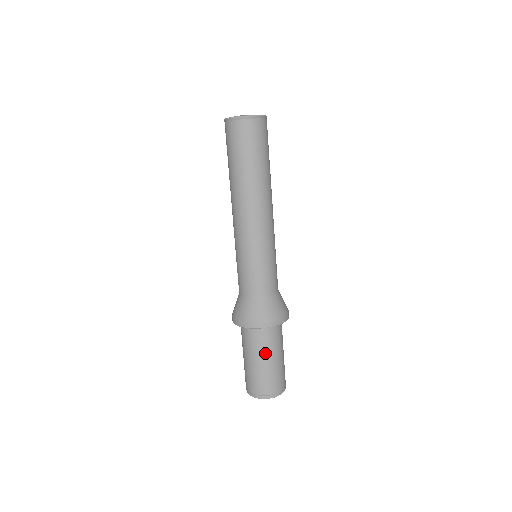
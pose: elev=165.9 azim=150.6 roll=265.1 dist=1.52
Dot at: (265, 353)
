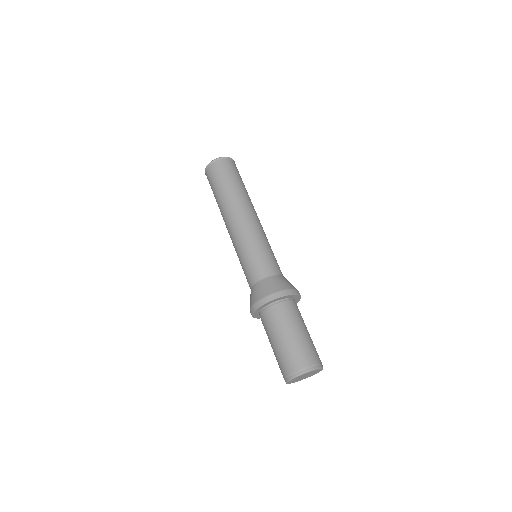
Dot at: (288, 326)
